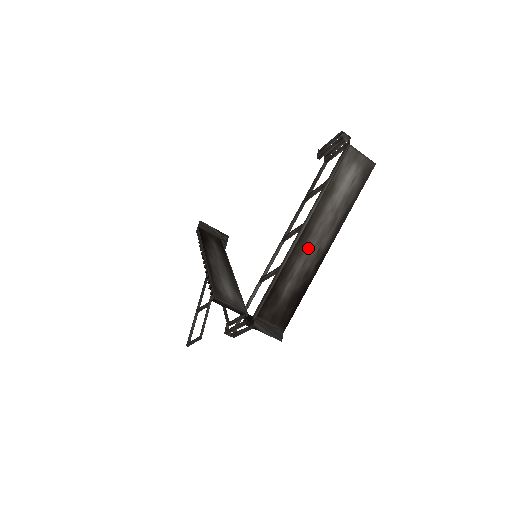
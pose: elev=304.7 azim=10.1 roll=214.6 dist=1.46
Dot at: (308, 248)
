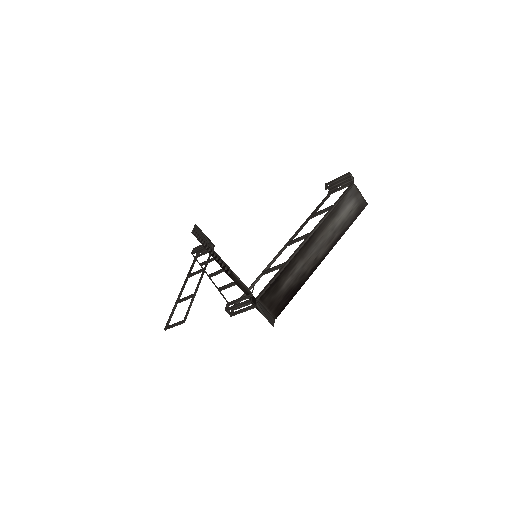
Dot at: (309, 254)
